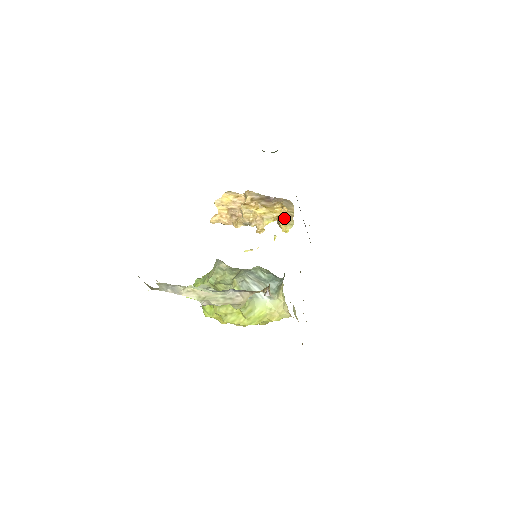
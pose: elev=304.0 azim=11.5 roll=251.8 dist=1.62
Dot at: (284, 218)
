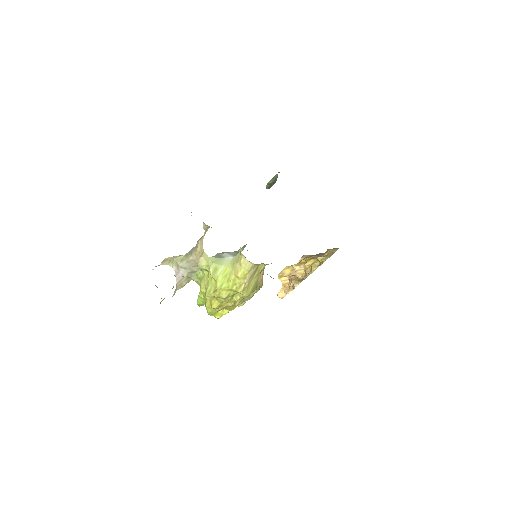
Dot at: occluded
